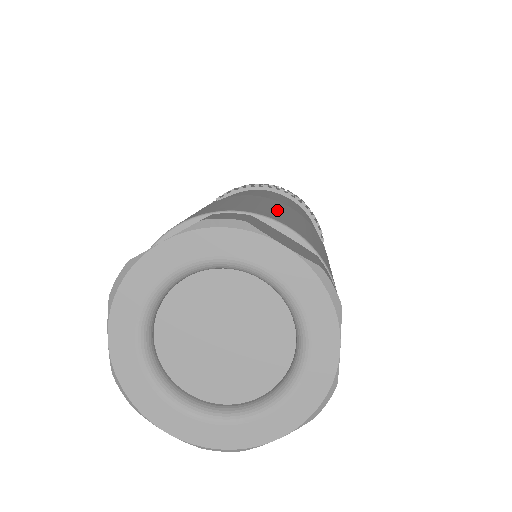
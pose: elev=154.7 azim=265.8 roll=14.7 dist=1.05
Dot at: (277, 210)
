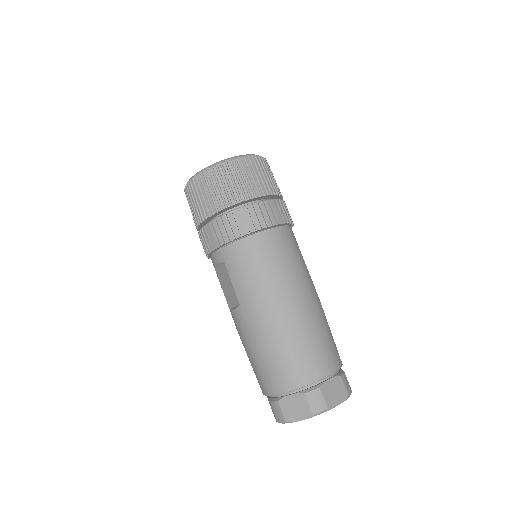
Dot at: (314, 347)
